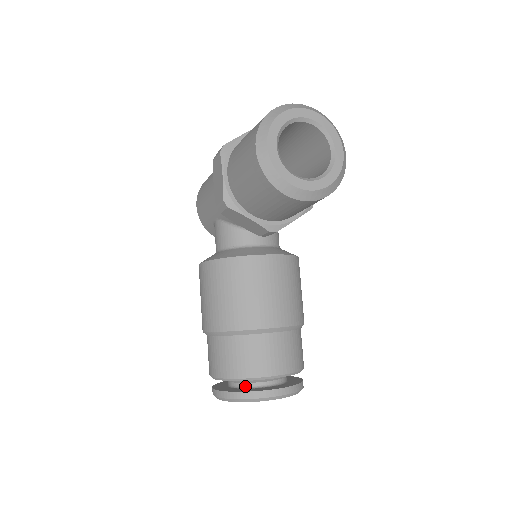
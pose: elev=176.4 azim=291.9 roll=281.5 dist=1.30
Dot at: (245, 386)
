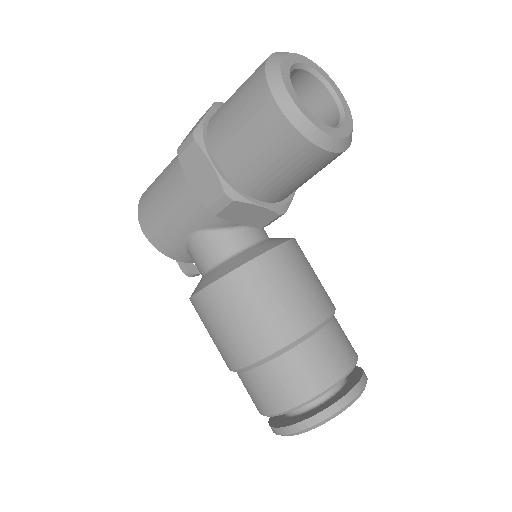
Dot at: (319, 402)
